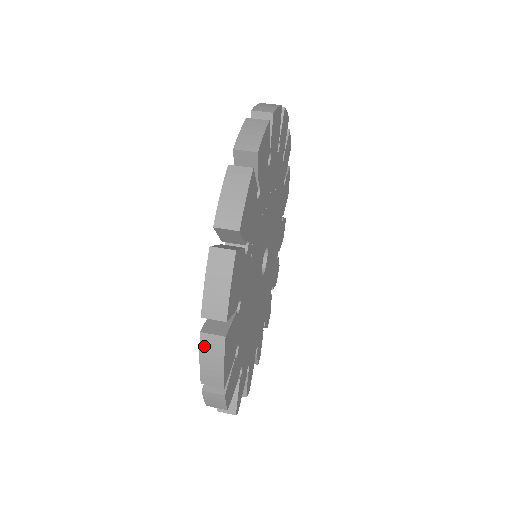
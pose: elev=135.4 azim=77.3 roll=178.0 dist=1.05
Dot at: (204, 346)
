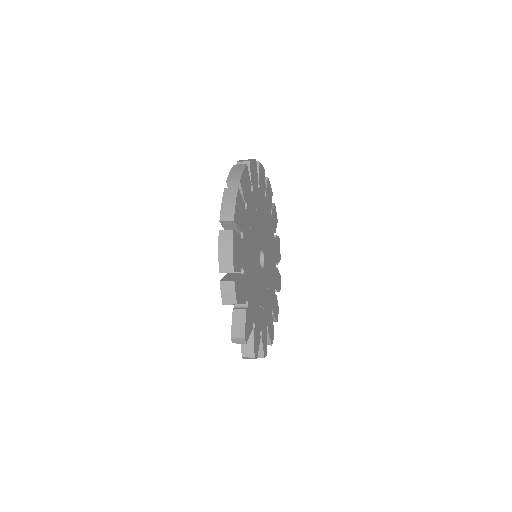
Dot at: (221, 239)
